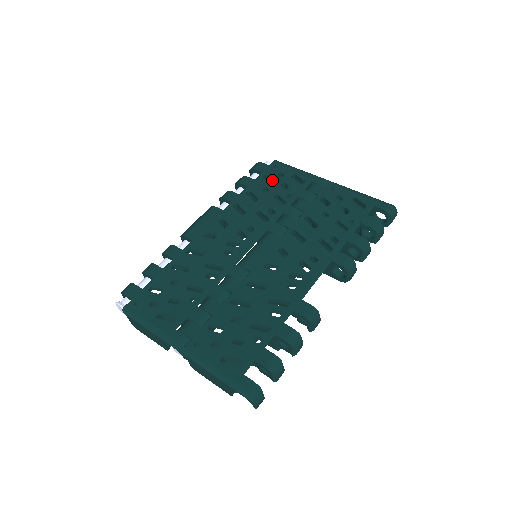
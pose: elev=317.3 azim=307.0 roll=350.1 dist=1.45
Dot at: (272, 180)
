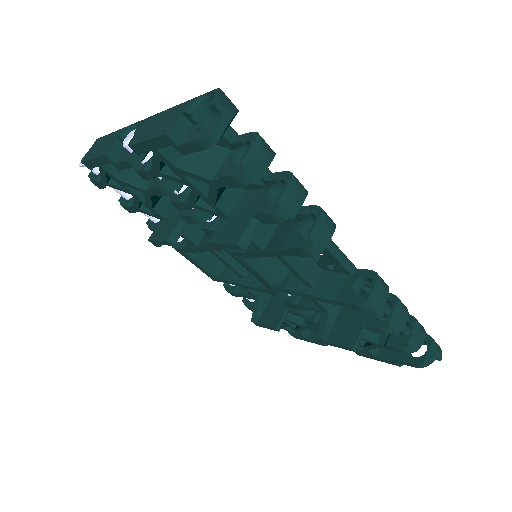
Dot at: occluded
